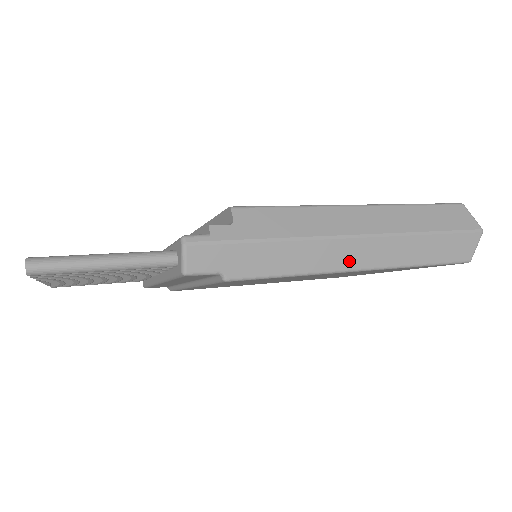
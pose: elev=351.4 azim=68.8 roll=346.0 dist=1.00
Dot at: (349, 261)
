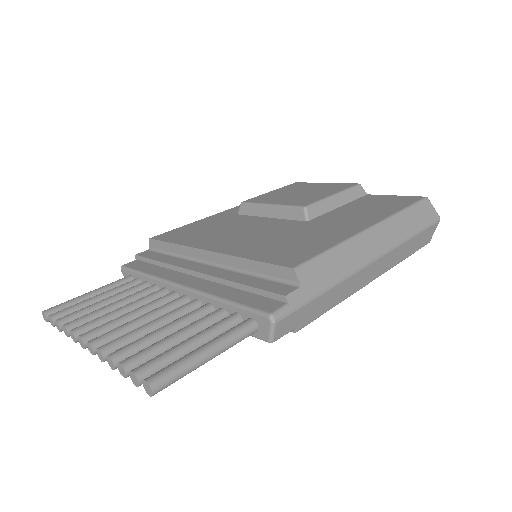
Dot at: (368, 279)
